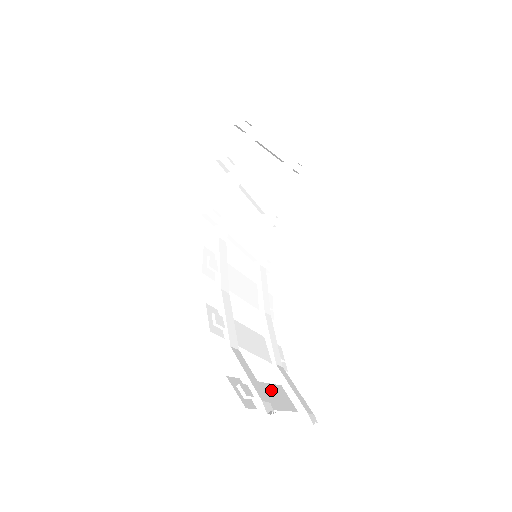
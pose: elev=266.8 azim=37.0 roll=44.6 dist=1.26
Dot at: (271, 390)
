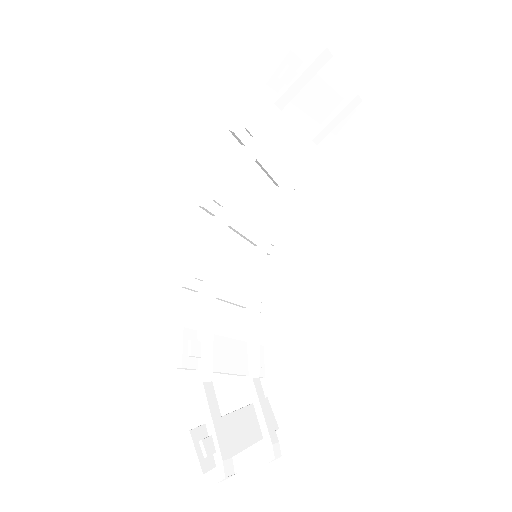
Dot at: (239, 420)
